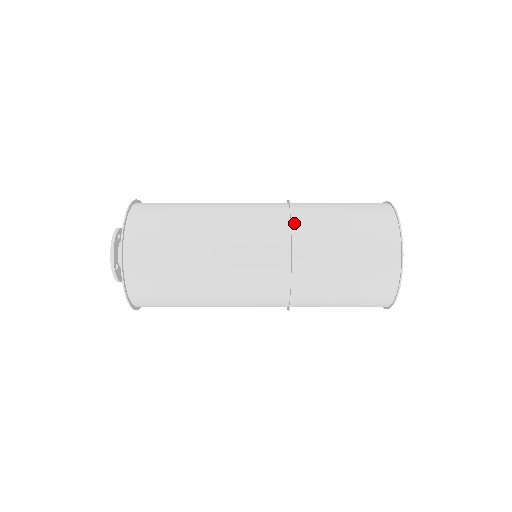
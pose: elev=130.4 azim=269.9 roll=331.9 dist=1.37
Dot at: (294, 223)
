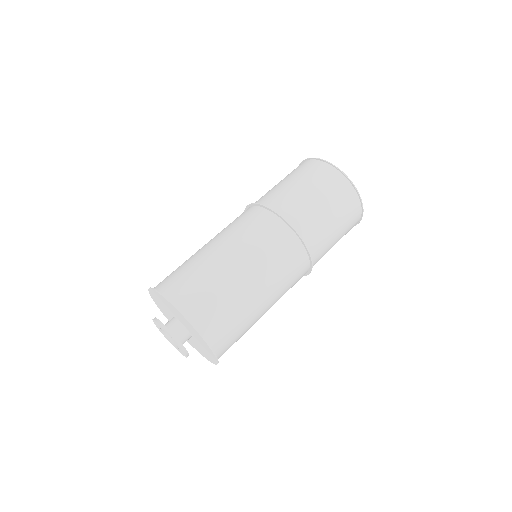
Dot at: (307, 247)
